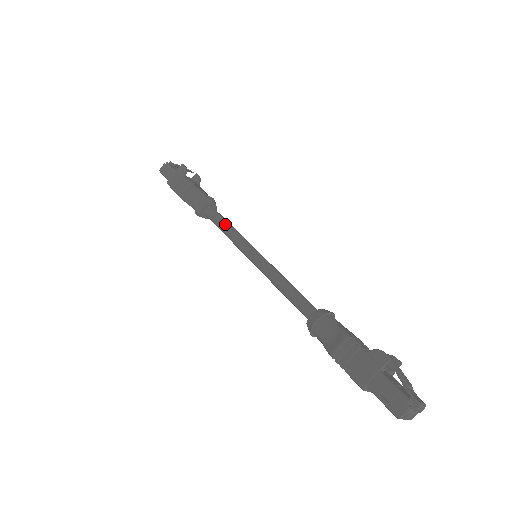
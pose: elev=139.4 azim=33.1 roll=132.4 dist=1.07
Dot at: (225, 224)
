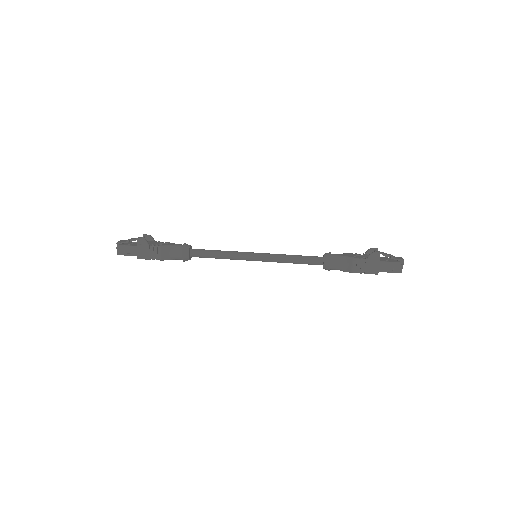
Dot at: (216, 253)
